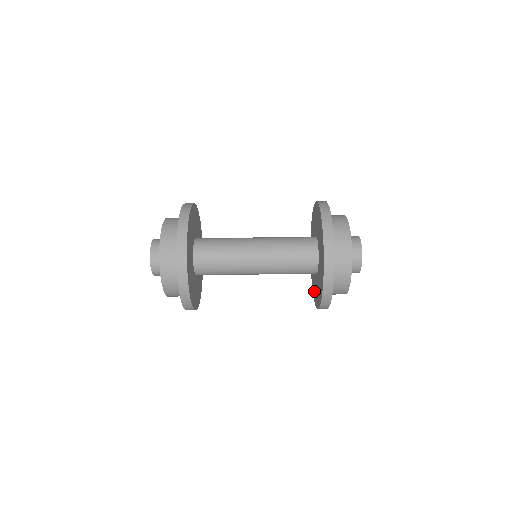
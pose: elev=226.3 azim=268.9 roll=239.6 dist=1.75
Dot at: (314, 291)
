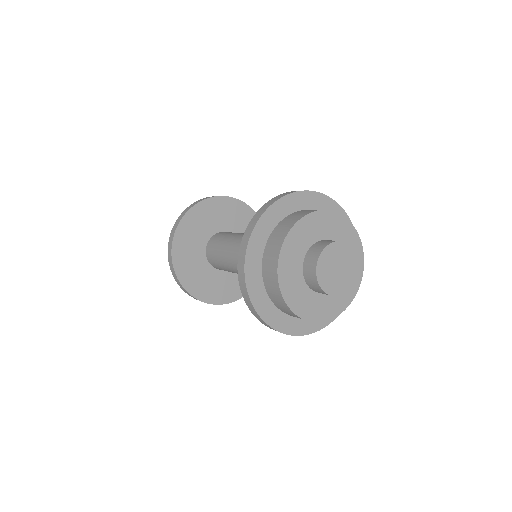
Dot at: occluded
